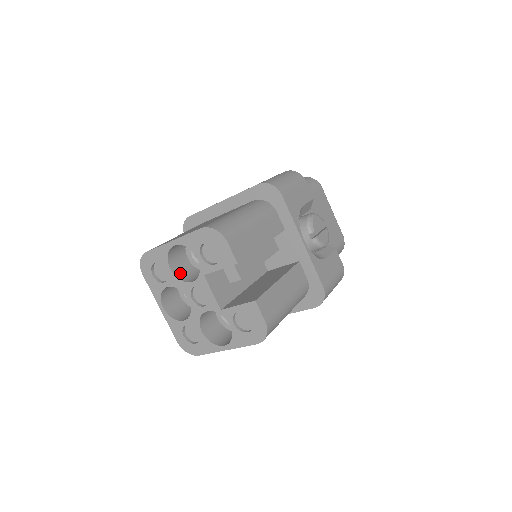
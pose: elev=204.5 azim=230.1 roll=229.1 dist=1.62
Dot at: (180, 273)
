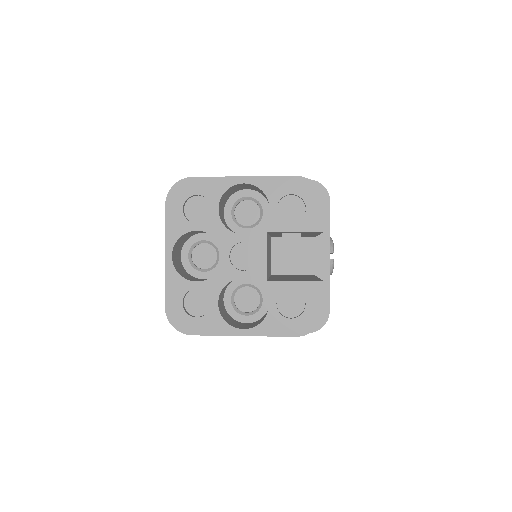
Dot at: (222, 221)
